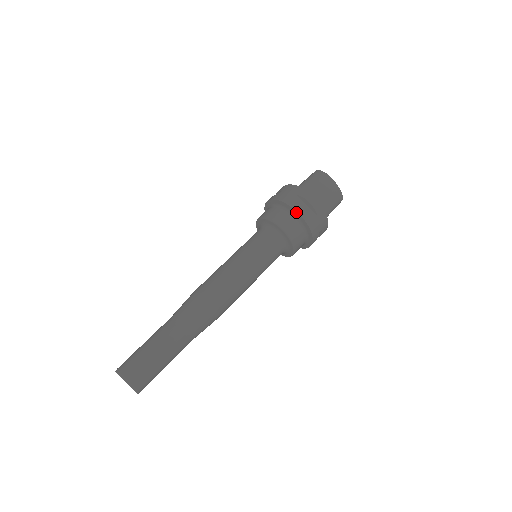
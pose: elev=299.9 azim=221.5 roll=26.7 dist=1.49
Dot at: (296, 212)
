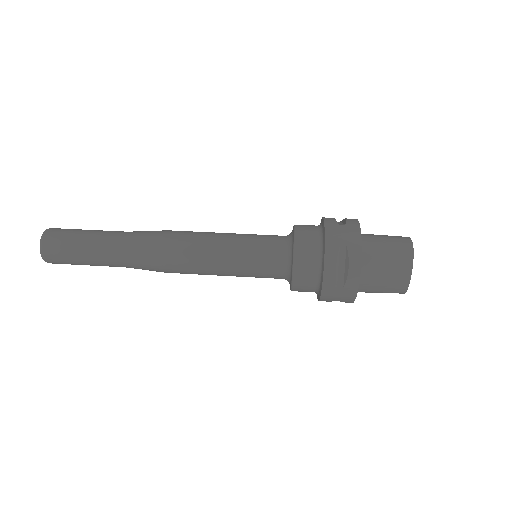
Dot at: (324, 263)
